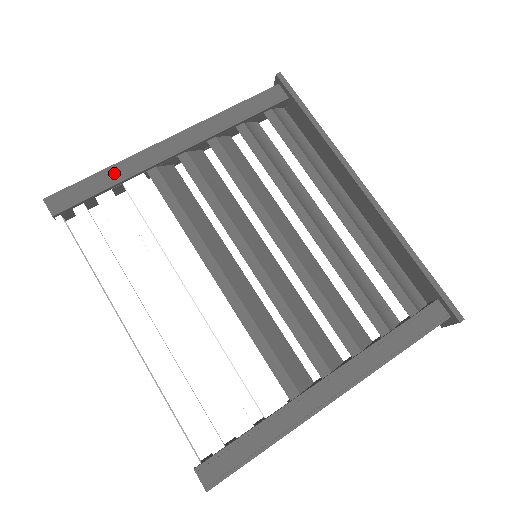
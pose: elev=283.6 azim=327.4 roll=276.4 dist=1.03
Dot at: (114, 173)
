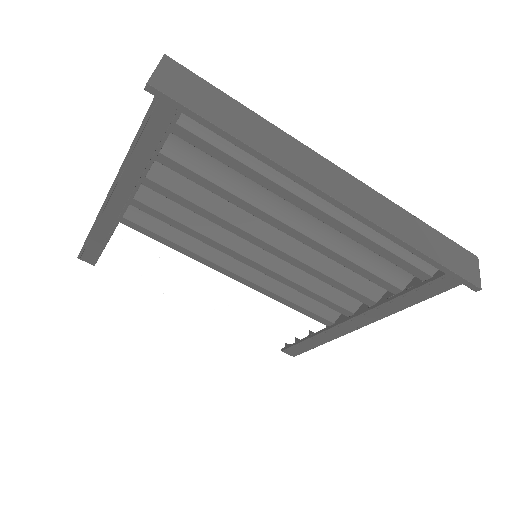
Dot at: (99, 233)
